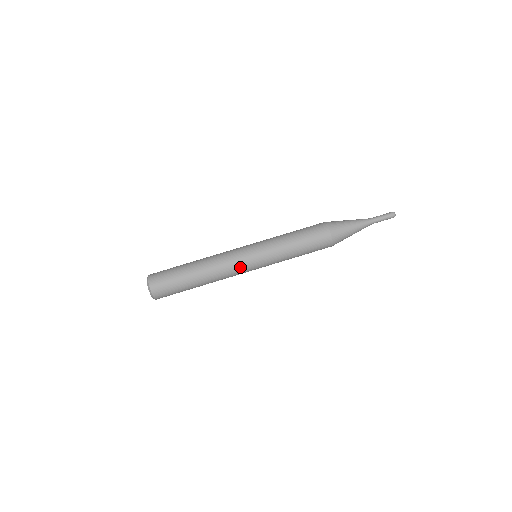
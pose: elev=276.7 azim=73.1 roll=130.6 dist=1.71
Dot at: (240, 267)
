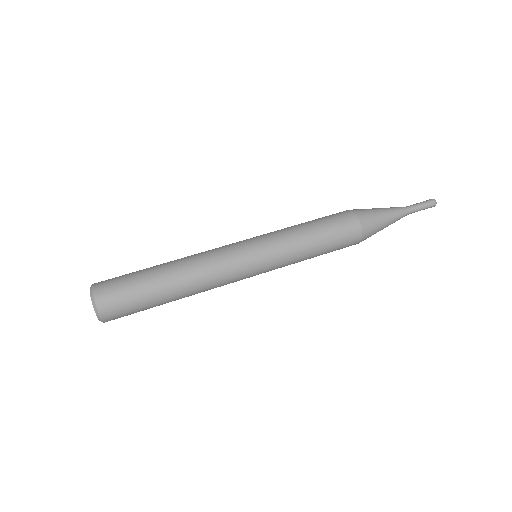
Dot at: (237, 278)
